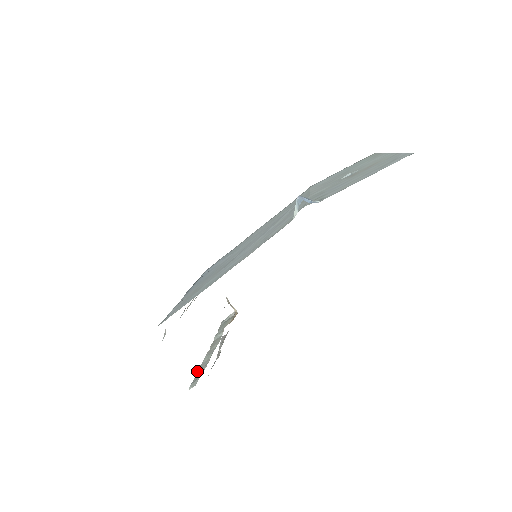
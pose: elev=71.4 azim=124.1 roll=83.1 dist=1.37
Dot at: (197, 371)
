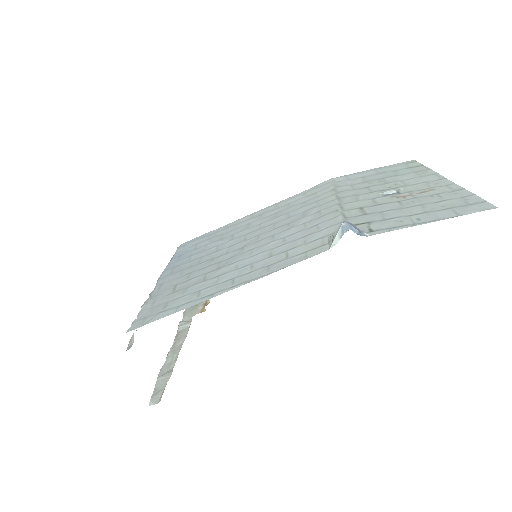
Dot at: (158, 377)
